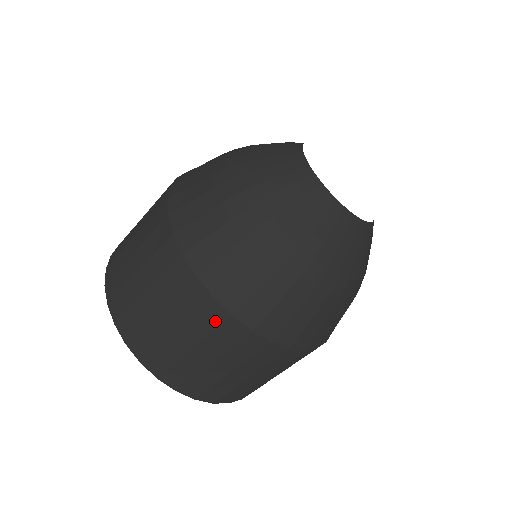
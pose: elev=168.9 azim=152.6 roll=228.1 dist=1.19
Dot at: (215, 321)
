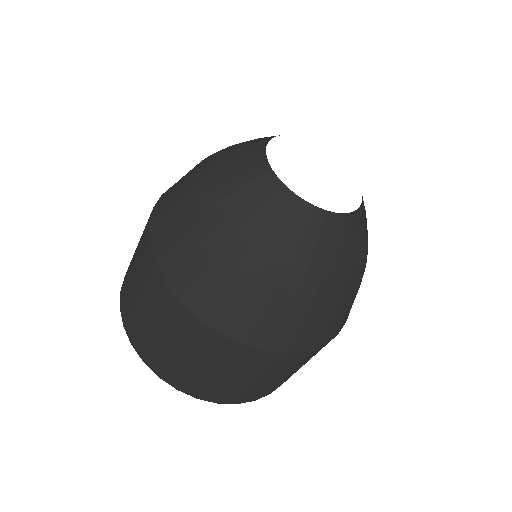
Dot at: (169, 306)
